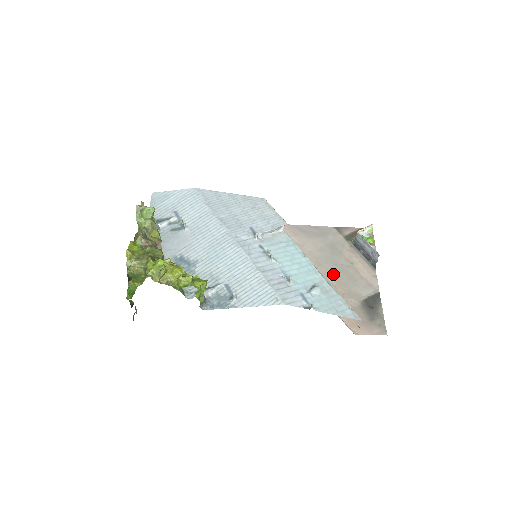
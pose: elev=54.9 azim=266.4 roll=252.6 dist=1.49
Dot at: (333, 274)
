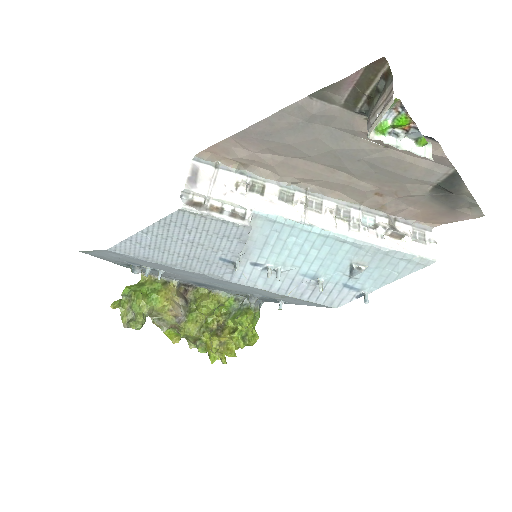
Dot at: (363, 175)
